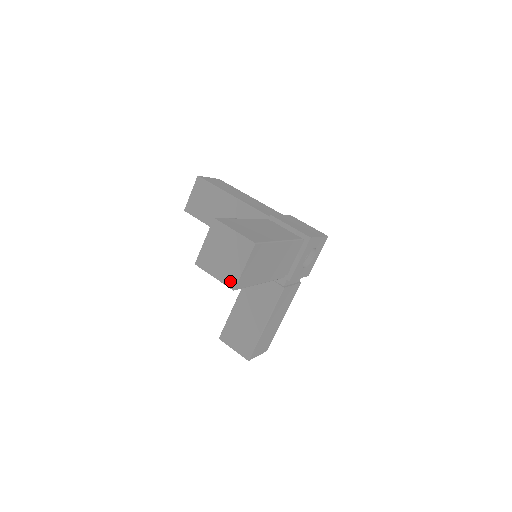
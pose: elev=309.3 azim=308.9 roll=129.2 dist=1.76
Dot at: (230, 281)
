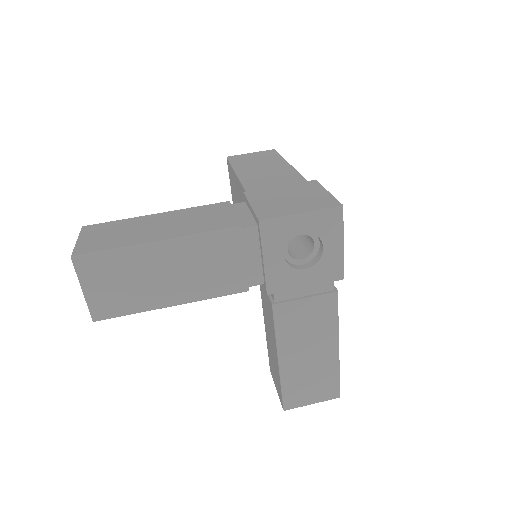
Dot at: occluded
